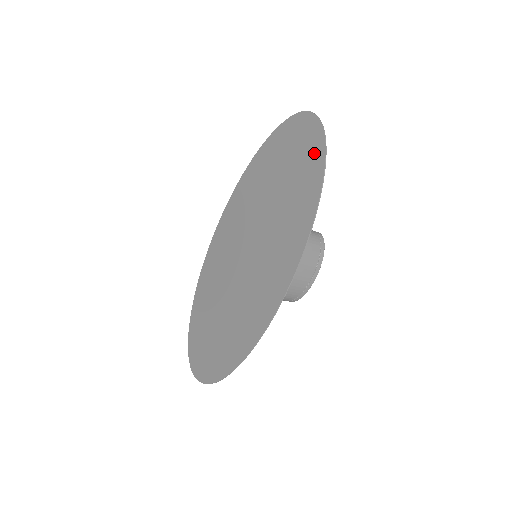
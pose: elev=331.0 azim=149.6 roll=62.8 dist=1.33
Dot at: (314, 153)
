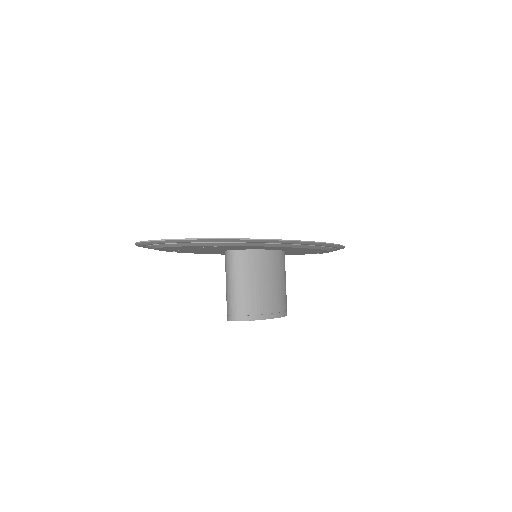
Dot at: occluded
